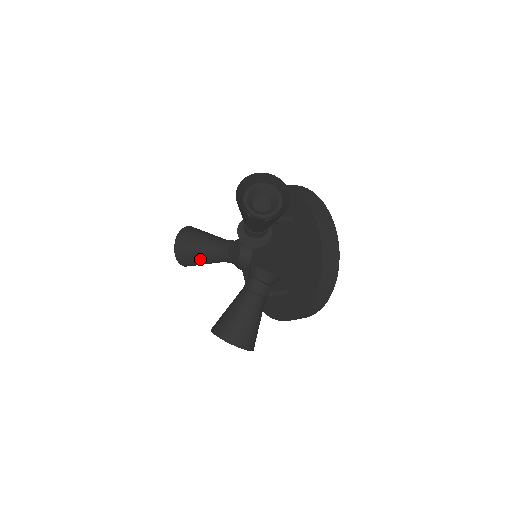
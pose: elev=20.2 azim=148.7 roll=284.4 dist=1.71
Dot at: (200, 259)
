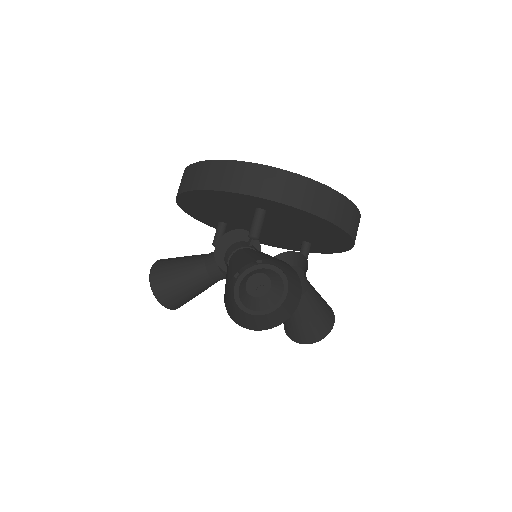
Dot at: (201, 292)
